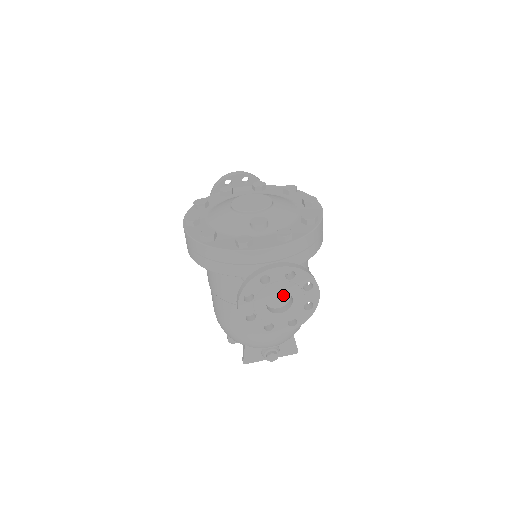
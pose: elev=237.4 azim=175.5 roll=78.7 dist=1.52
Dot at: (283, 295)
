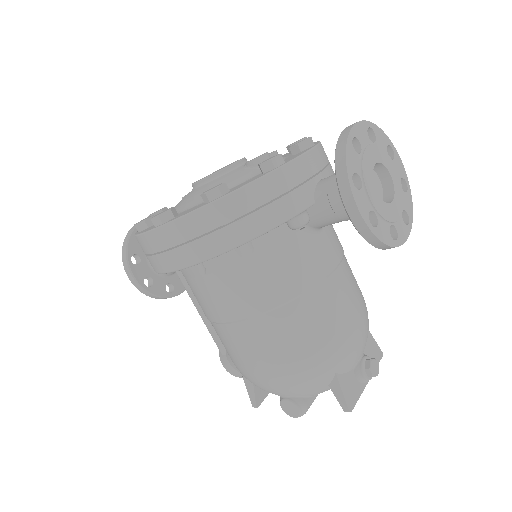
Dot at: (374, 181)
